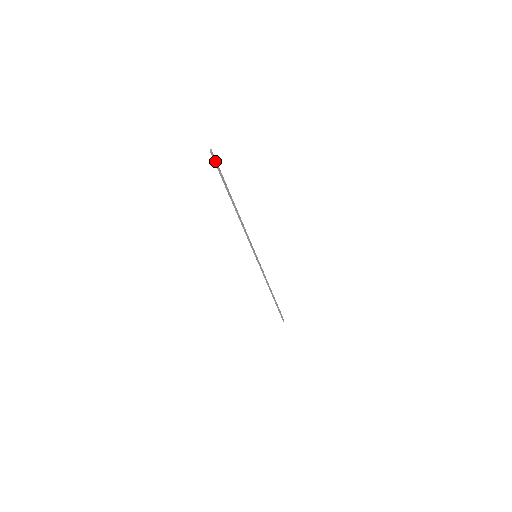
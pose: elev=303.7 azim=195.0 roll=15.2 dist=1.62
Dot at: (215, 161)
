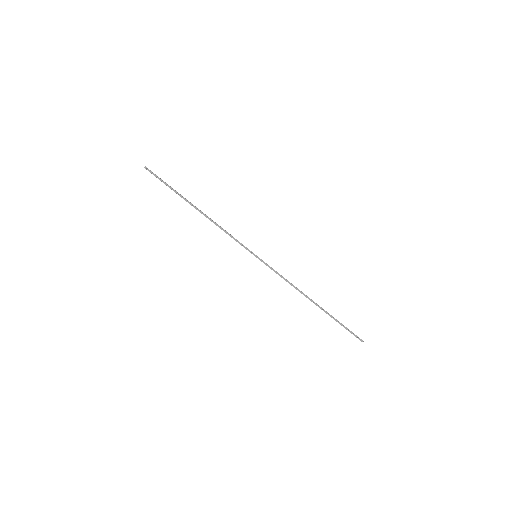
Dot at: (153, 174)
